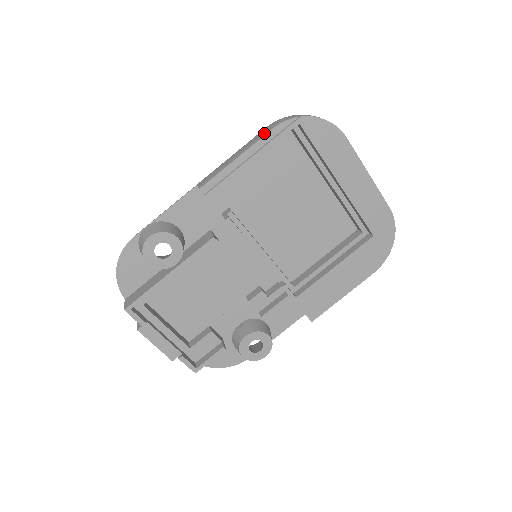
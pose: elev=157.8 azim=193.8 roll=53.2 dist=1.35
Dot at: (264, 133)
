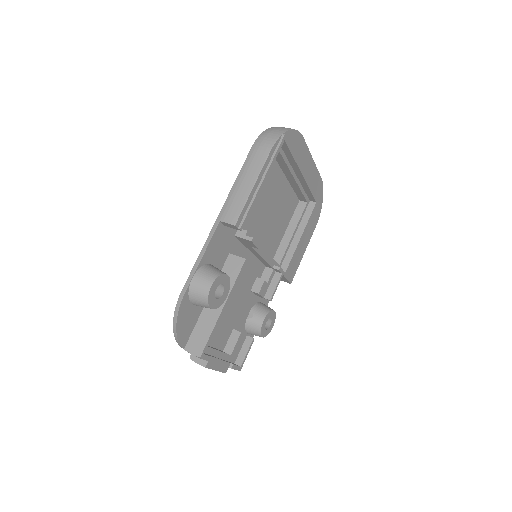
Dot at: (263, 157)
